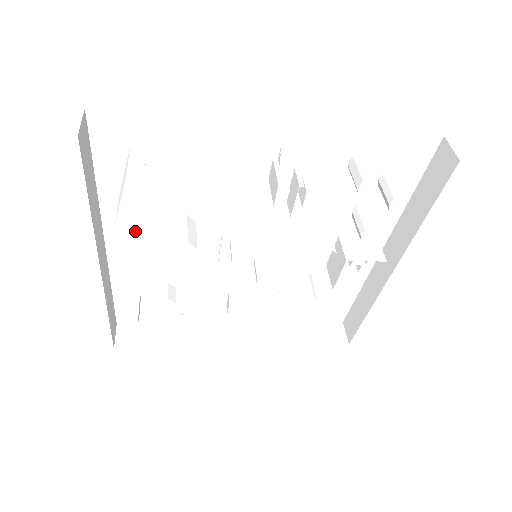
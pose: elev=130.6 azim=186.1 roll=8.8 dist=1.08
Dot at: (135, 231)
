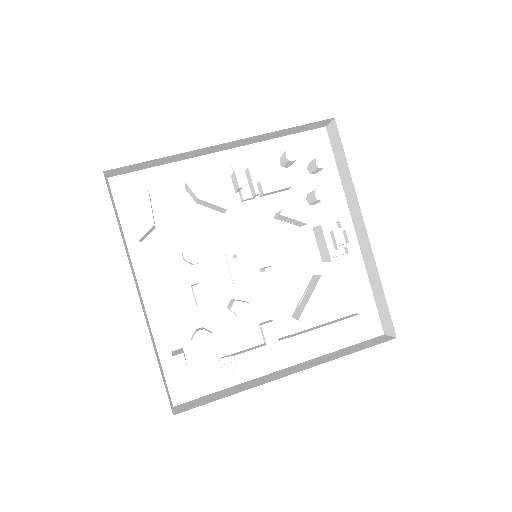
Dot at: (160, 272)
